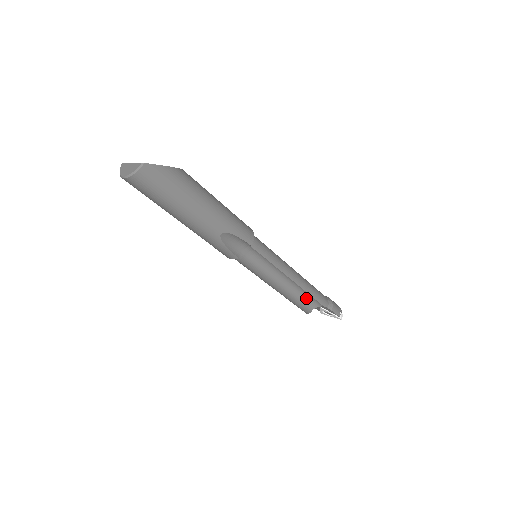
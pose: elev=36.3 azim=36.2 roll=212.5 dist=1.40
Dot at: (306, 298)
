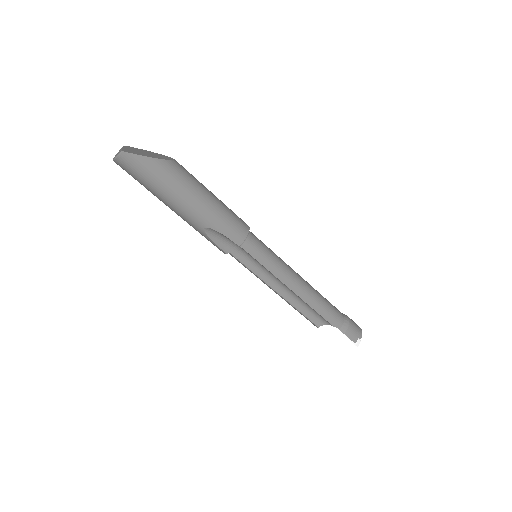
Dot at: (313, 312)
